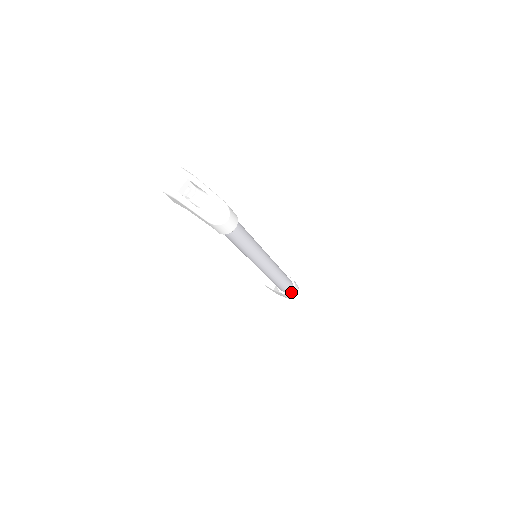
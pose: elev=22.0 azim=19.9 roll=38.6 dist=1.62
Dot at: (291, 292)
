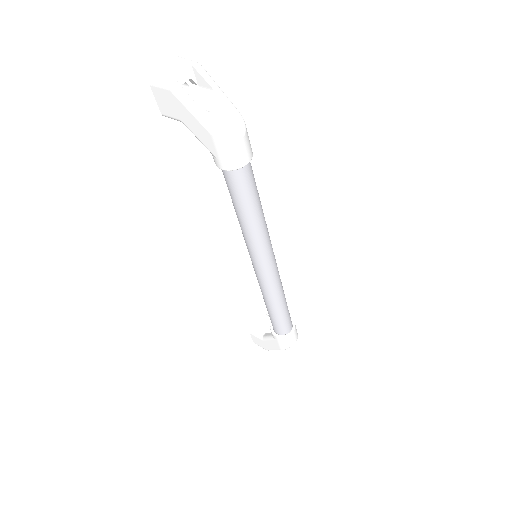
Dot at: (290, 336)
